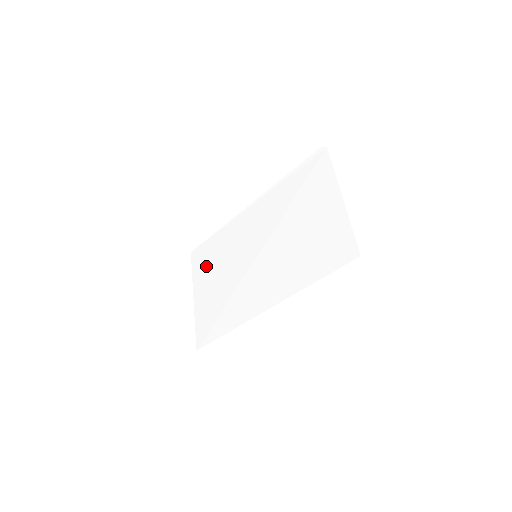
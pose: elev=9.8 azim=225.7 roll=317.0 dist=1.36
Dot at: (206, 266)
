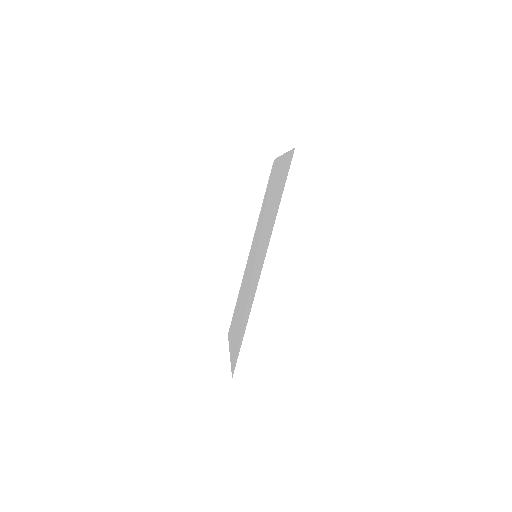
Dot at: (235, 320)
